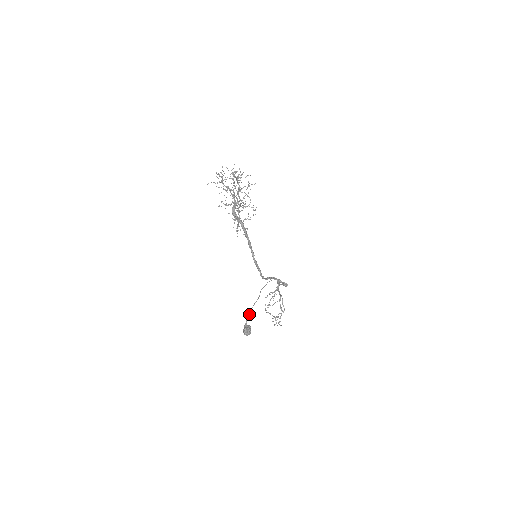
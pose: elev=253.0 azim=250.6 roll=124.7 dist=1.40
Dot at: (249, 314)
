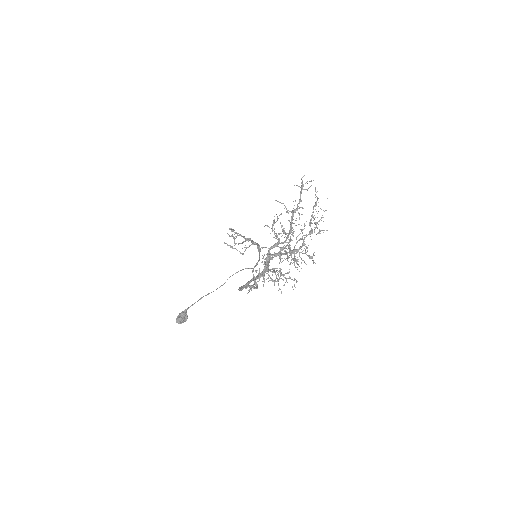
Dot at: occluded
